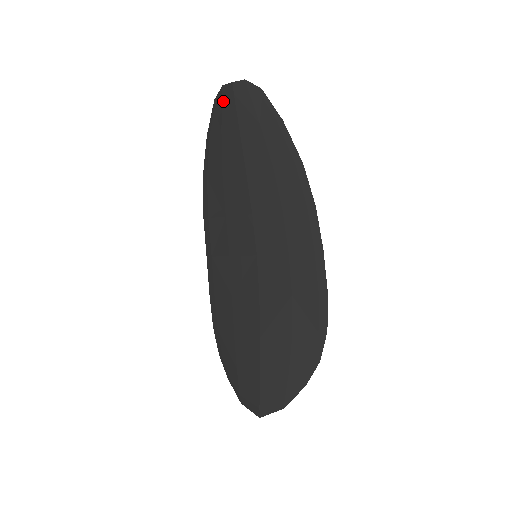
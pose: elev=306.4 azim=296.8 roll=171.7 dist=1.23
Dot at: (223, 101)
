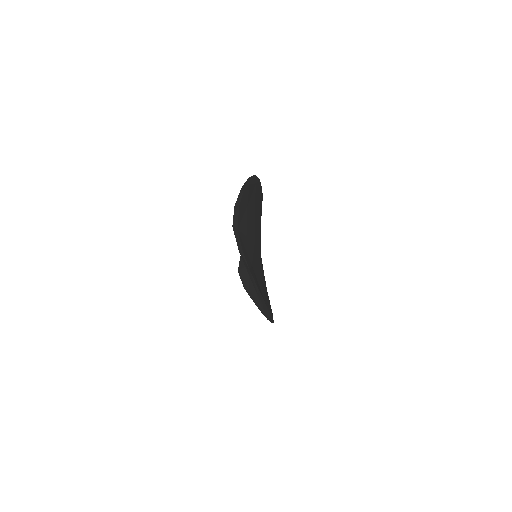
Dot at: occluded
